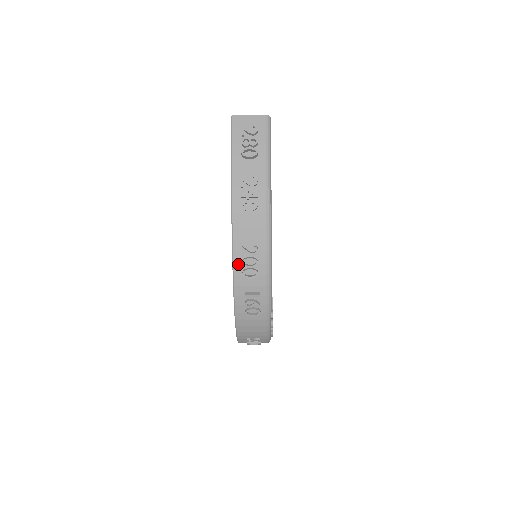
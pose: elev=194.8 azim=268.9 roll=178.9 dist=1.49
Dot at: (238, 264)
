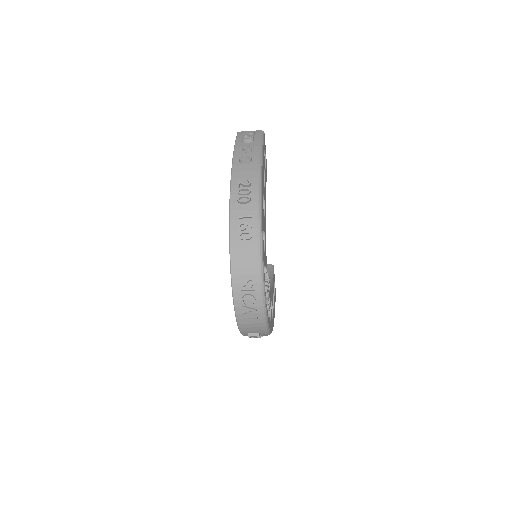
Dot at: (234, 194)
